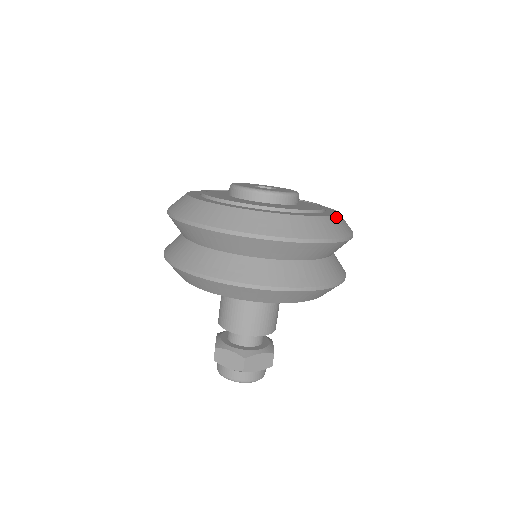
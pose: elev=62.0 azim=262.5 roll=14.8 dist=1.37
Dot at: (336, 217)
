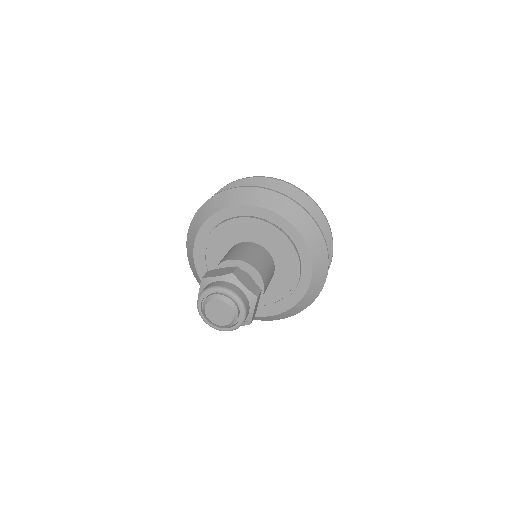
Dot at: occluded
